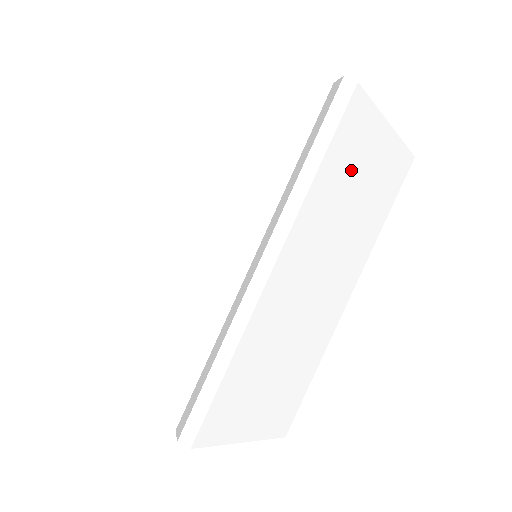
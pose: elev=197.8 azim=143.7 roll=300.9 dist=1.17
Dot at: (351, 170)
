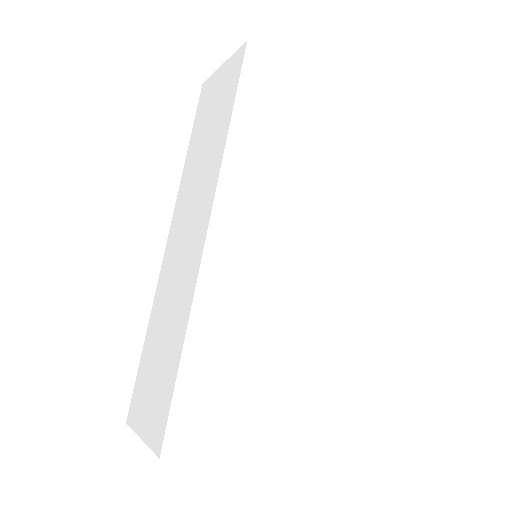
Dot at: (305, 105)
